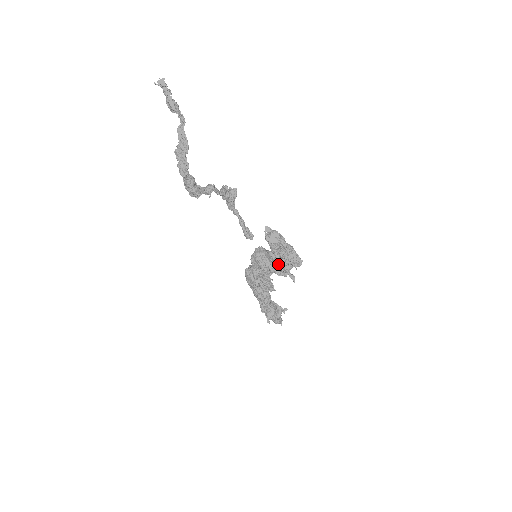
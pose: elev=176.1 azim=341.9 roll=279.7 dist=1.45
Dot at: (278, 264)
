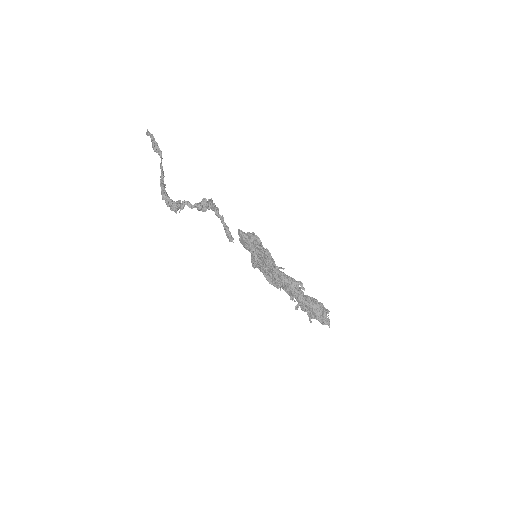
Dot at: (260, 264)
